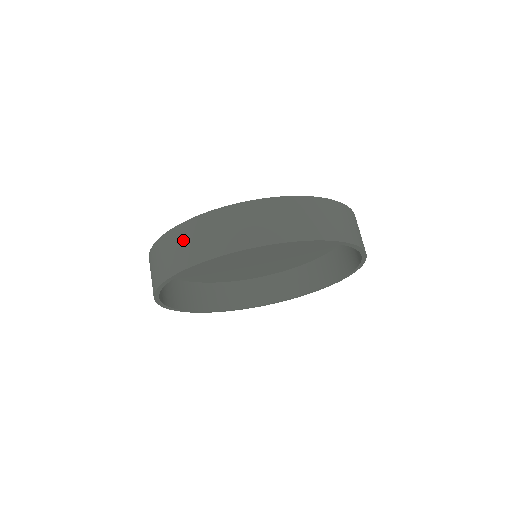
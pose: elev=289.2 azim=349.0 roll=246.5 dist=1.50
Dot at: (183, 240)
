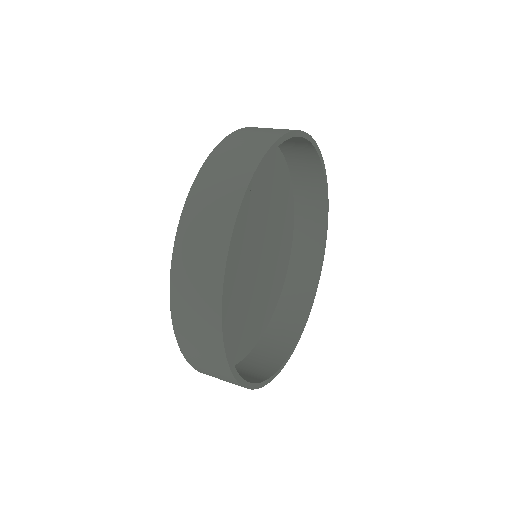
Dot at: (192, 256)
